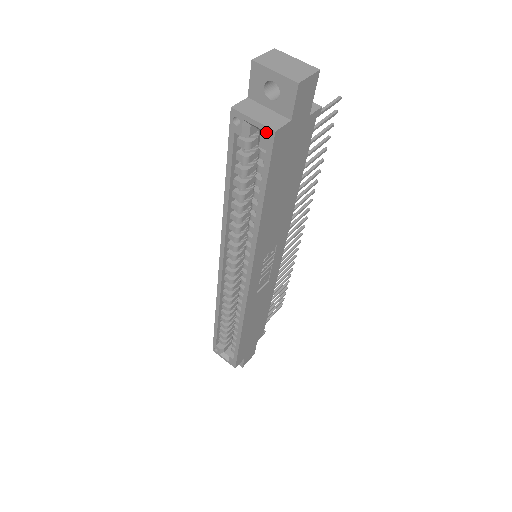
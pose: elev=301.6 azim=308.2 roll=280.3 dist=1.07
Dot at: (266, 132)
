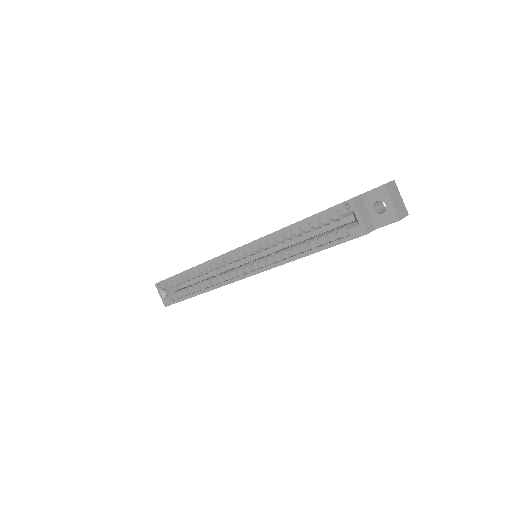
Dot at: (361, 229)
